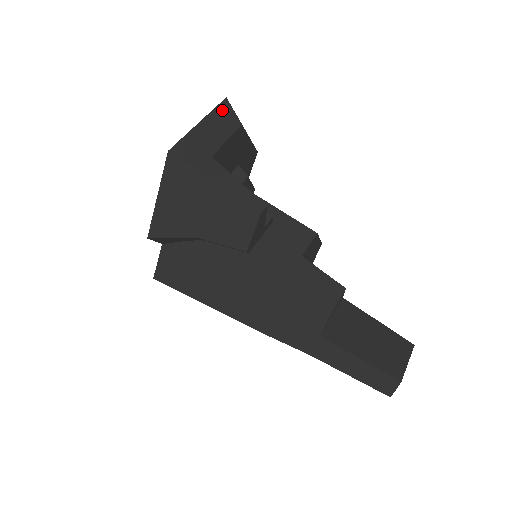
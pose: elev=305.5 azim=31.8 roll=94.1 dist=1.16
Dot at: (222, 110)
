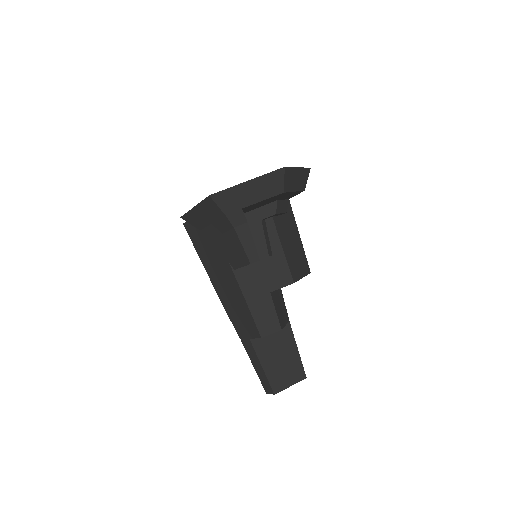
Dot at: (274, 176)
